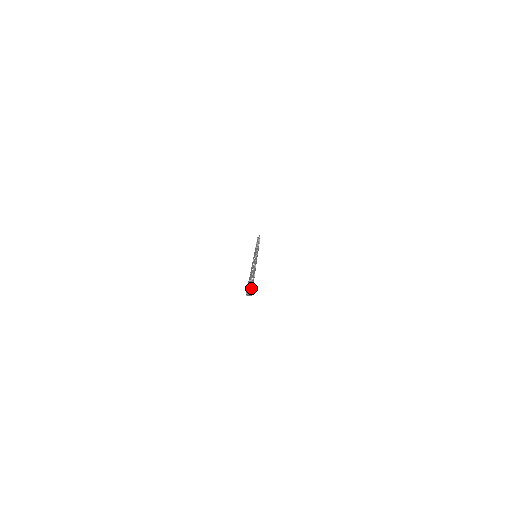
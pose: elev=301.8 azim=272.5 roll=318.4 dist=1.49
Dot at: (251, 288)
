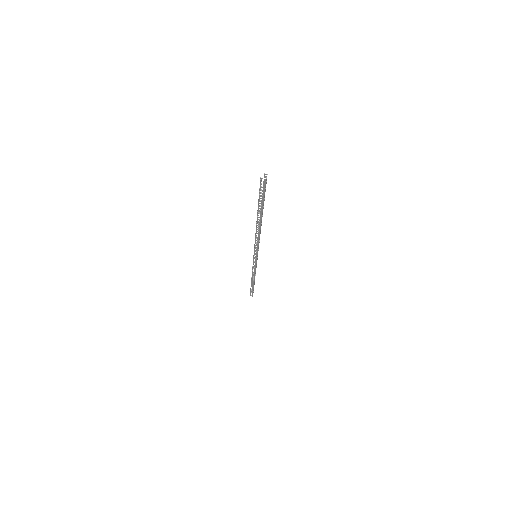
Dot at: (266, 179)
